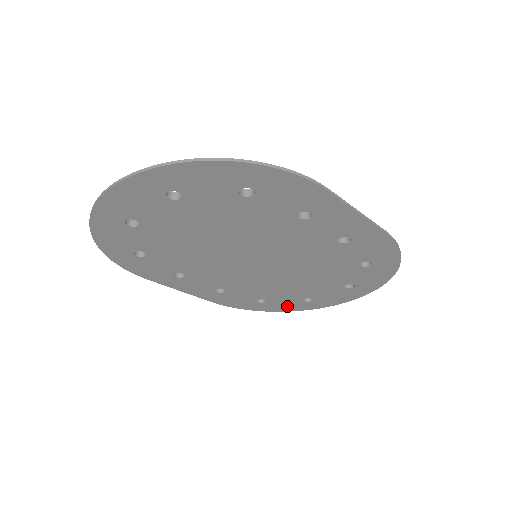
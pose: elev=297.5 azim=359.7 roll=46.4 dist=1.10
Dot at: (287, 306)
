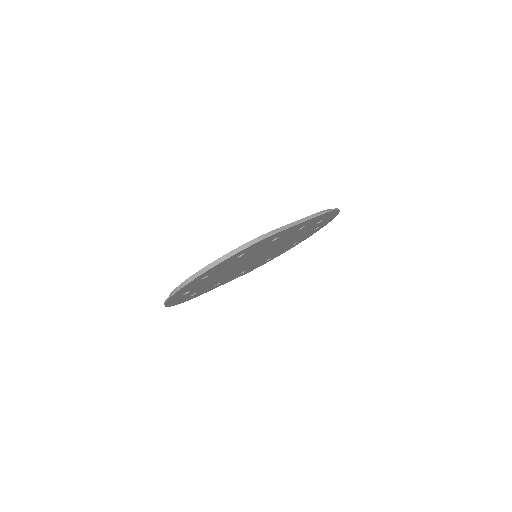
Dot at: occluded
